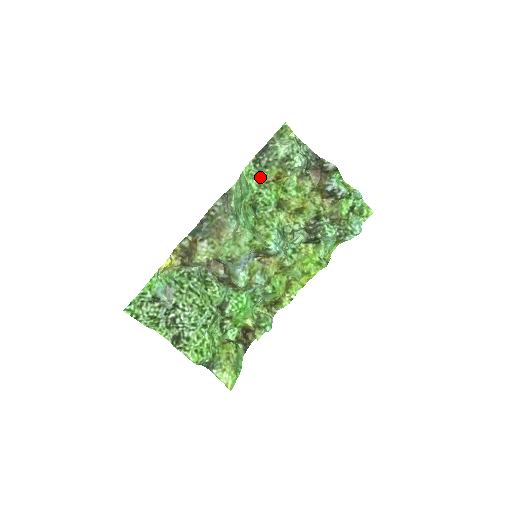
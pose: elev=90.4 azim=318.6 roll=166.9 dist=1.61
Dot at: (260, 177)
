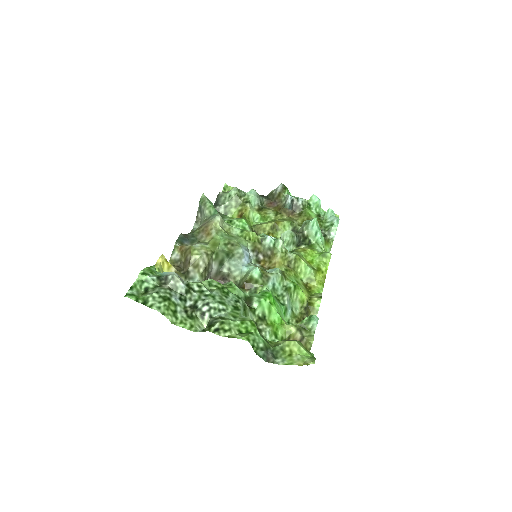
Dot at: (225, 220)
